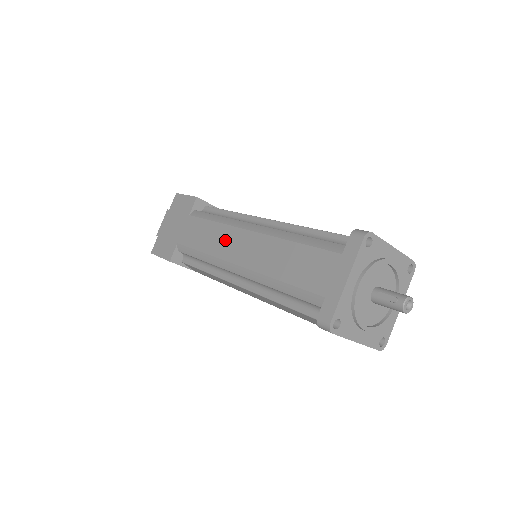
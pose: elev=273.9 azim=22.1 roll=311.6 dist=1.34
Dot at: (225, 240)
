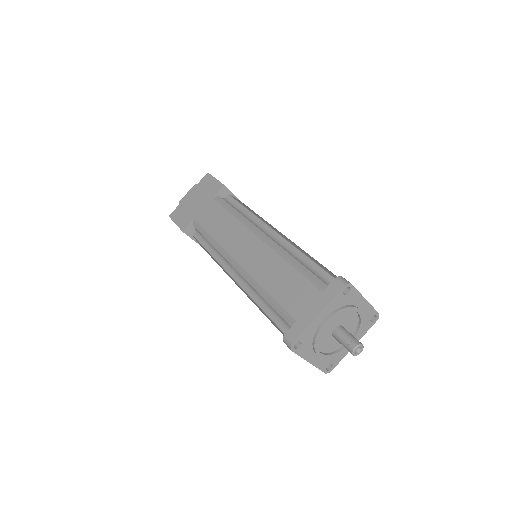
Dot at: (235, 235)
